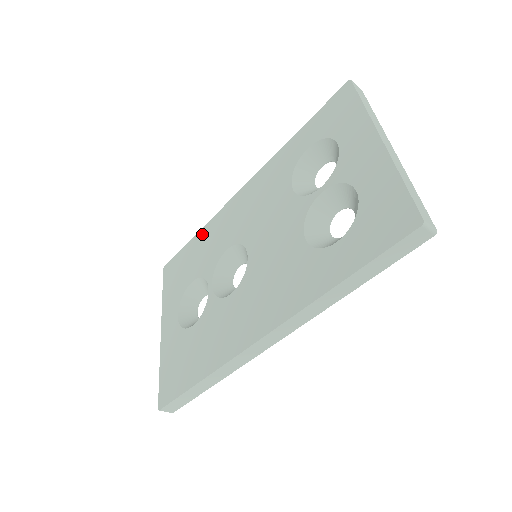
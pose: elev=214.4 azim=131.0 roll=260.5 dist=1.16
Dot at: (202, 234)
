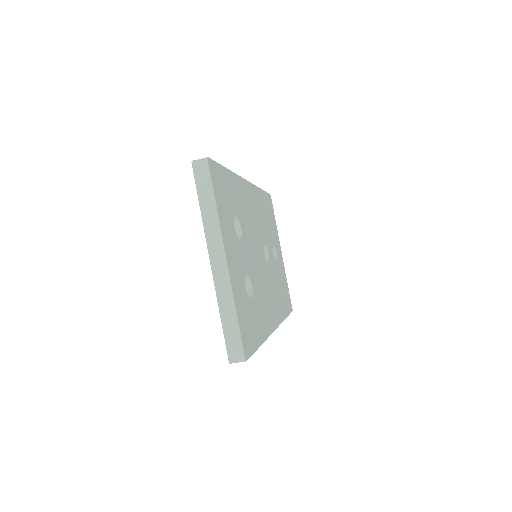
Dot at: occluded
